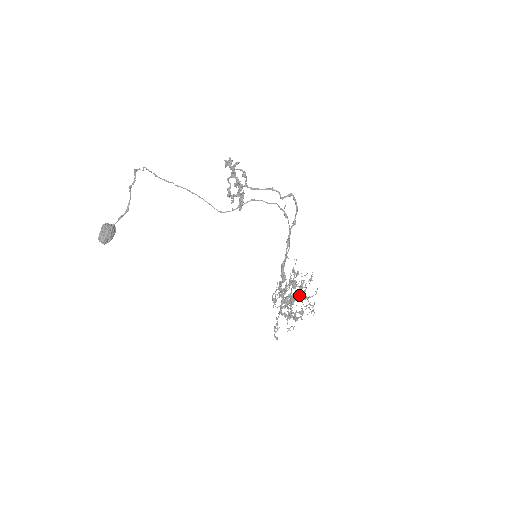
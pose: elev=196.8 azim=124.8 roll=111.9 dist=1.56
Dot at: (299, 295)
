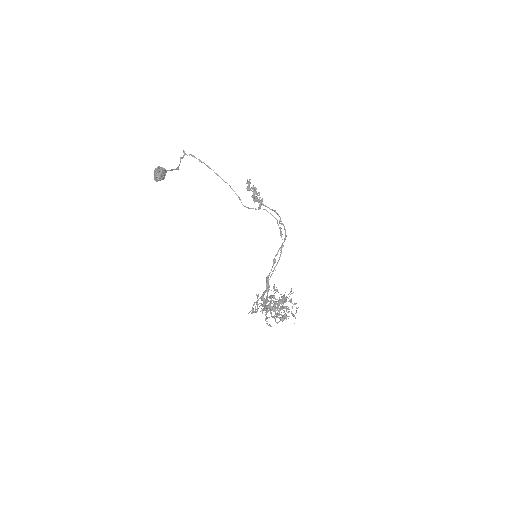
Dot at: occluded
